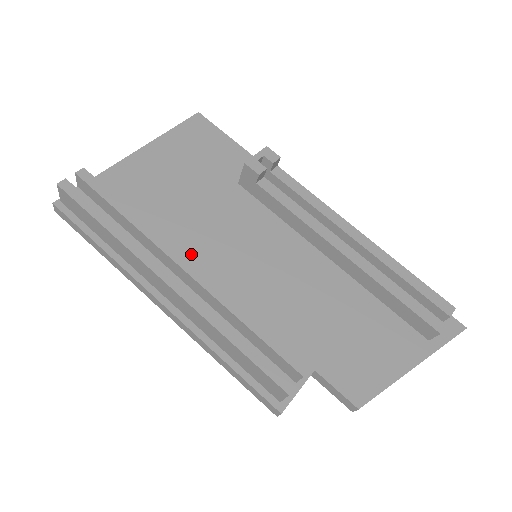
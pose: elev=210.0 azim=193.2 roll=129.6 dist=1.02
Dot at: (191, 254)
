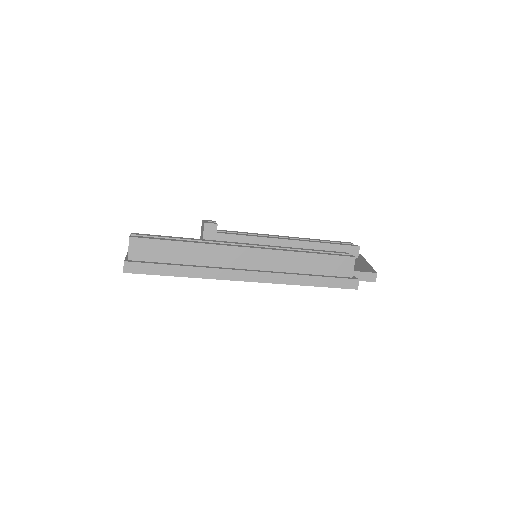
Dot at: occluded
